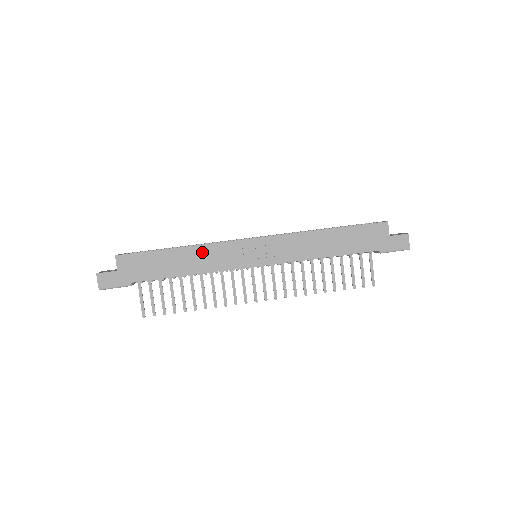
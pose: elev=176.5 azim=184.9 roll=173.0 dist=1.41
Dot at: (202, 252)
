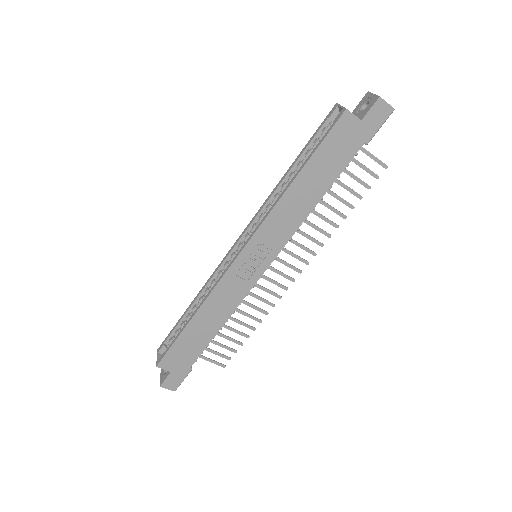
Dot at: (212, 304)
